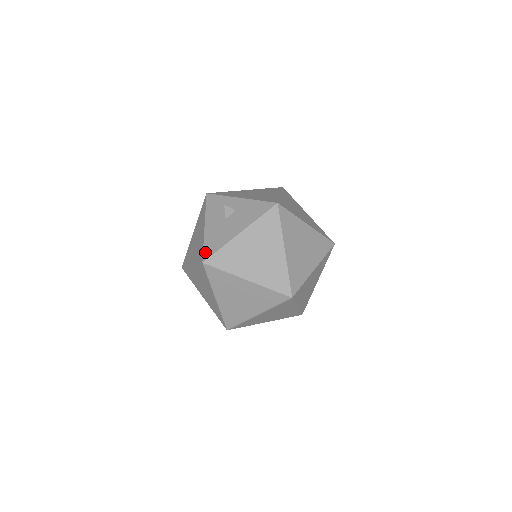
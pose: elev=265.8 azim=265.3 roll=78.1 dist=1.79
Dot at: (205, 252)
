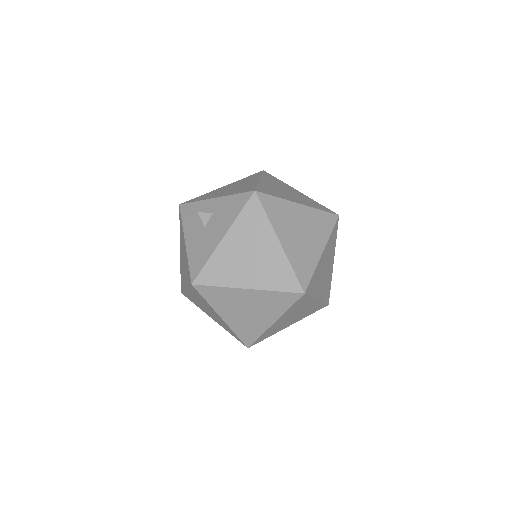
Dot at: (191, 271)
